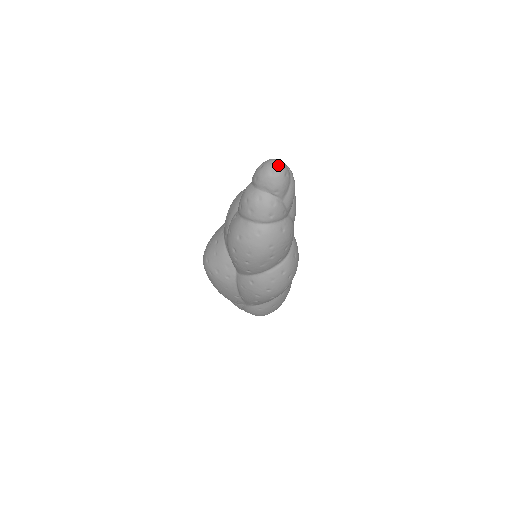
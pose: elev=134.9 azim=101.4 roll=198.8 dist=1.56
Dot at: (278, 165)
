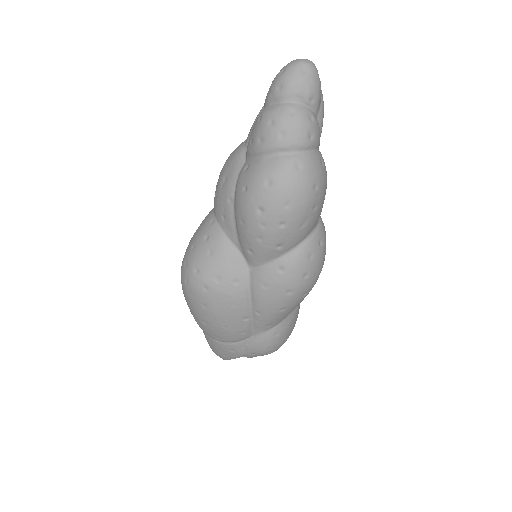
Dot at: (308, 61)
